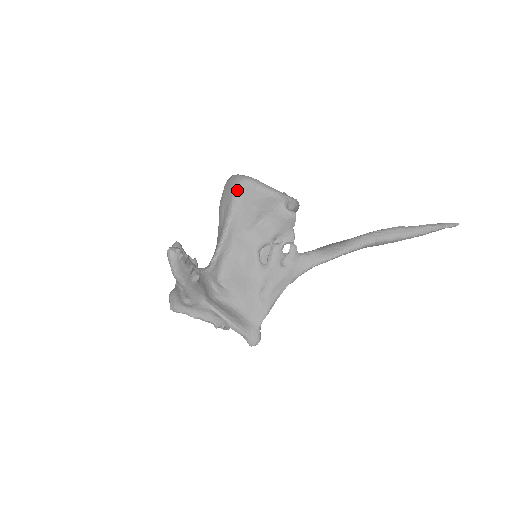
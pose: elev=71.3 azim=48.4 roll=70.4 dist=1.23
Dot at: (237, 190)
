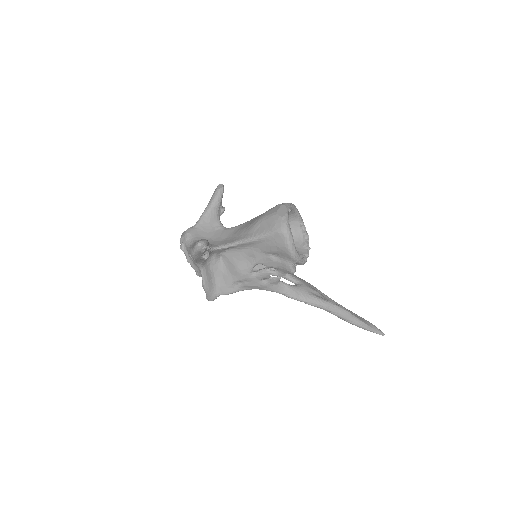
Dot at: (276, 232)
